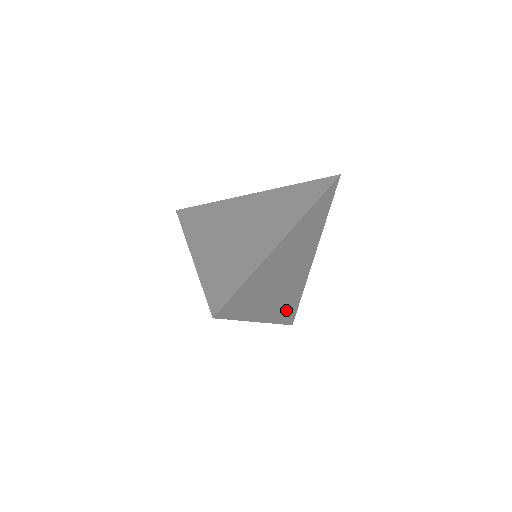
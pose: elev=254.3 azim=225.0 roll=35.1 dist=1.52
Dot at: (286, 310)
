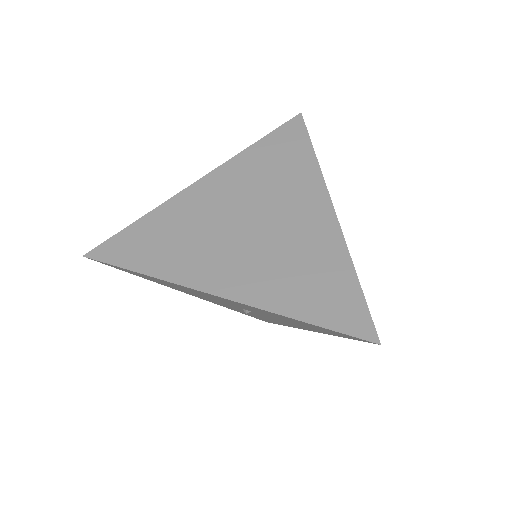
Dot at: occluded
